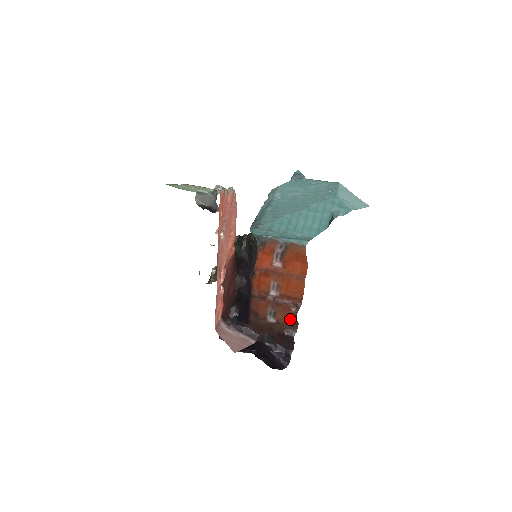
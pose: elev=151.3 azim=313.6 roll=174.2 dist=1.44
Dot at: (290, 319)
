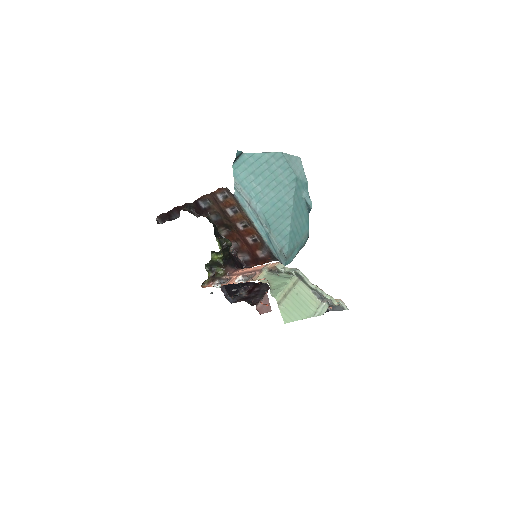
Dot at: occluded
